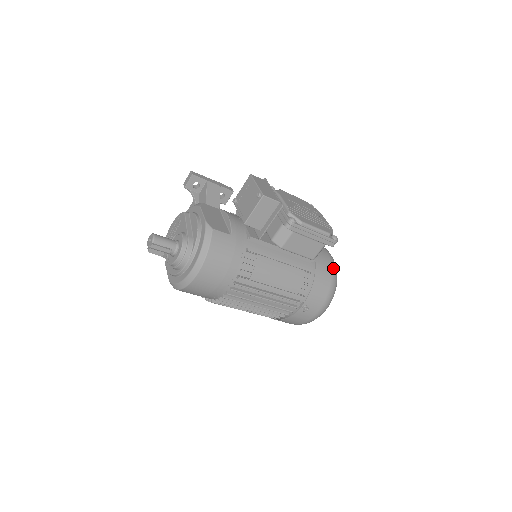
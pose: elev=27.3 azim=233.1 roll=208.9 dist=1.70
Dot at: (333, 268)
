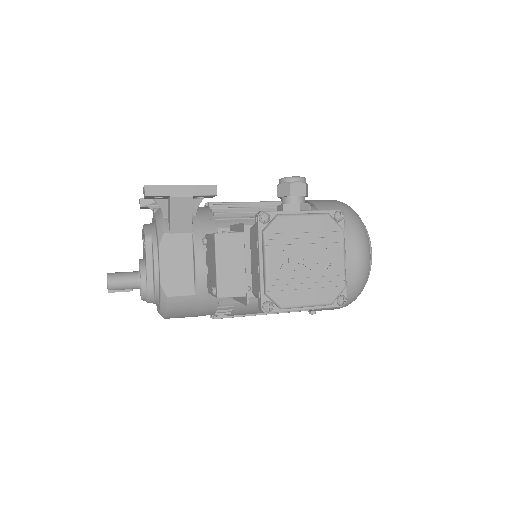
Dot at: (357, 284)
